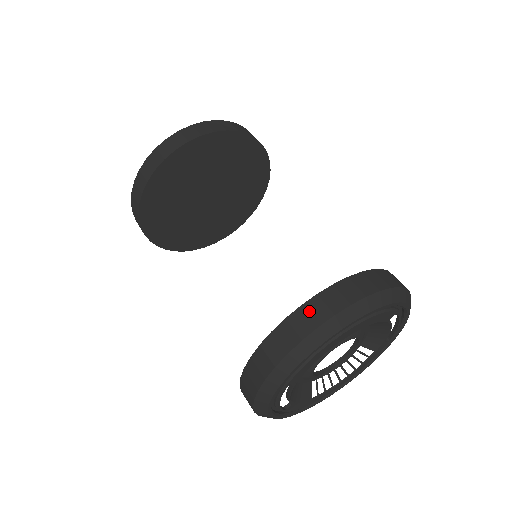
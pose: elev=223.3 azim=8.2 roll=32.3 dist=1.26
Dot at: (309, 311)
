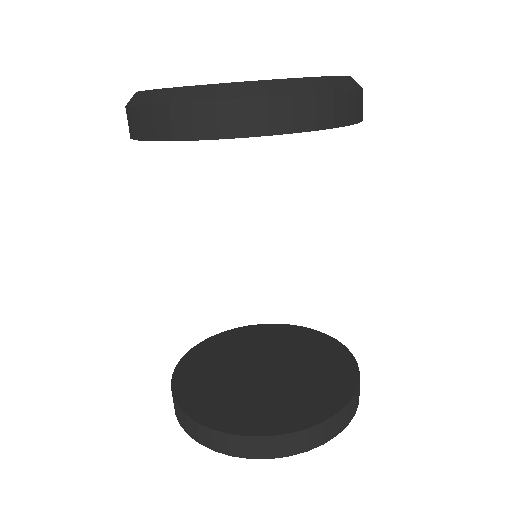
Dot at: (291, 441)
